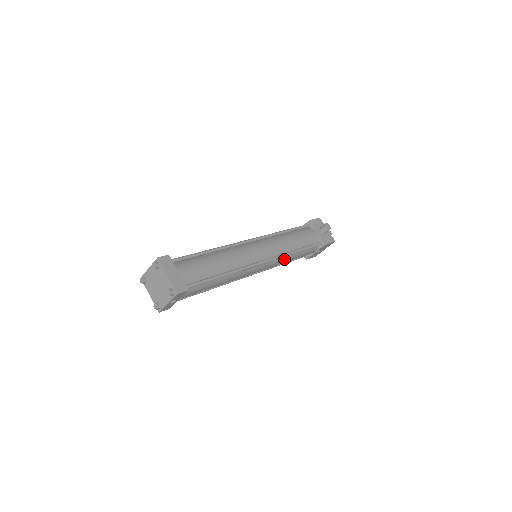
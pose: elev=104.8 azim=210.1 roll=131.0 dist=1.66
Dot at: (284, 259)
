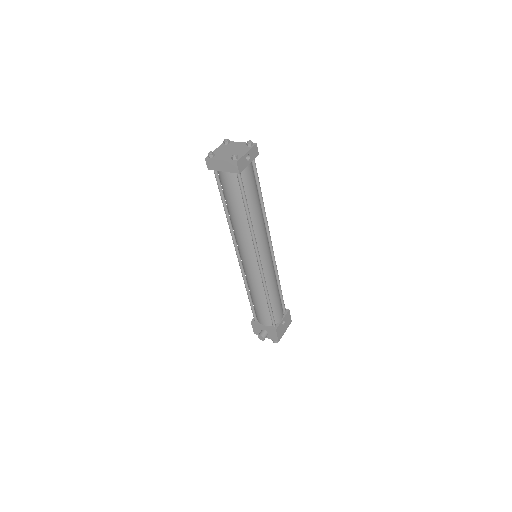
Dot at: (274, 276)
